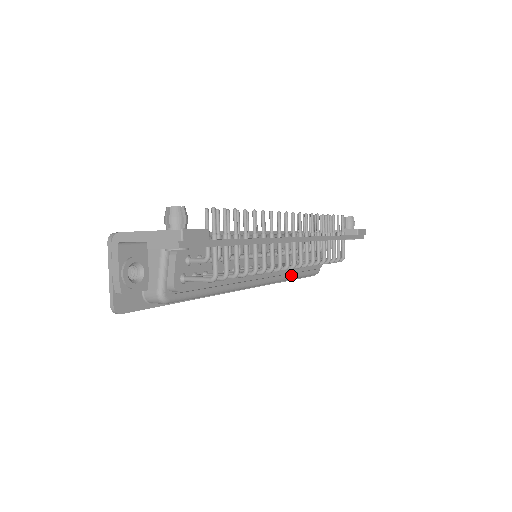
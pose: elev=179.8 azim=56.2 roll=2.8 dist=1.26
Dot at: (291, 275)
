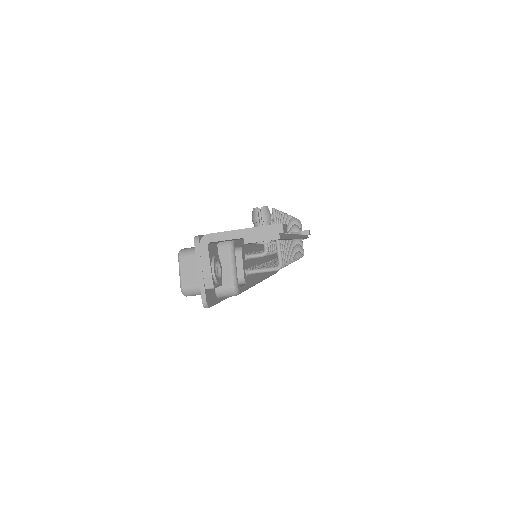
Dot at: (271, 272)
